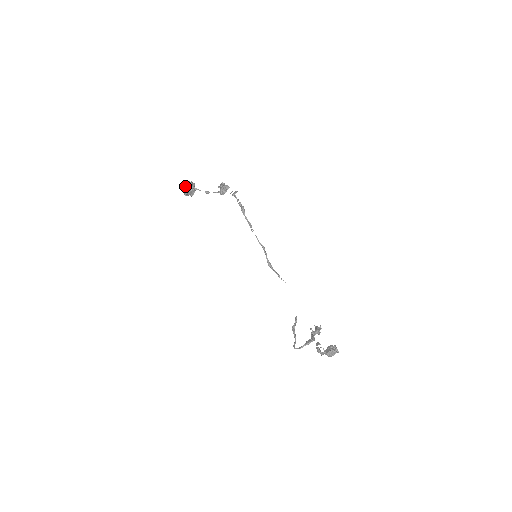
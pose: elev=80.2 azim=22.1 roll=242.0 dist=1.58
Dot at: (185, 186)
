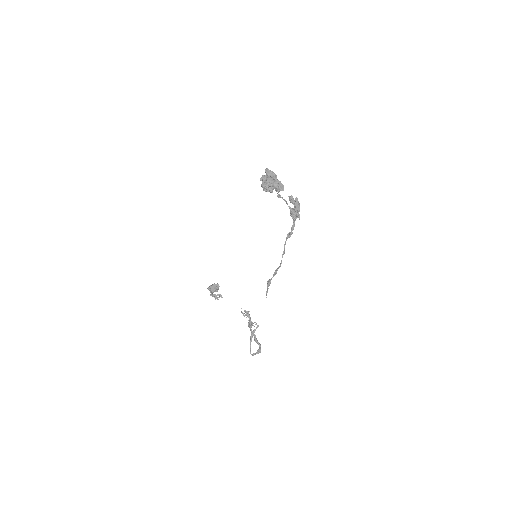
Dot at: (274, 186)
